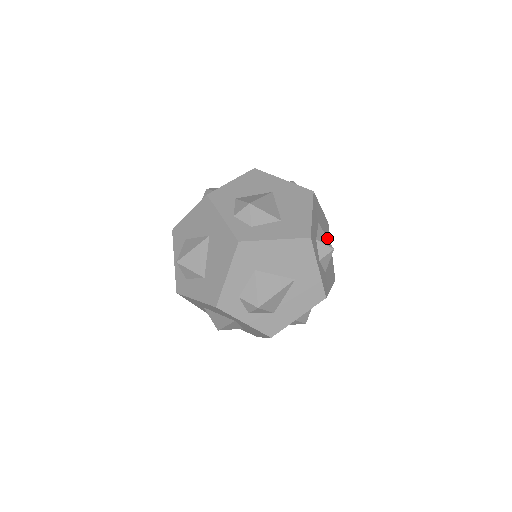
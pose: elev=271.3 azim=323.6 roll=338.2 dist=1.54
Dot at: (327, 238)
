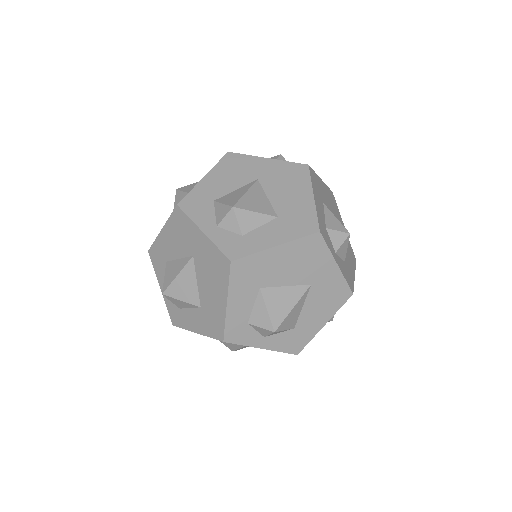
Dot at: (338, 221)
